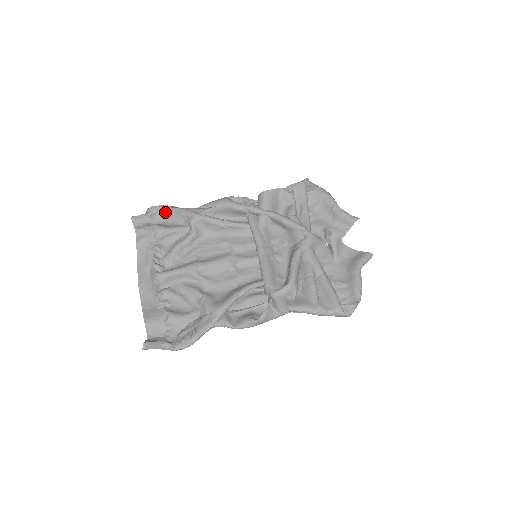
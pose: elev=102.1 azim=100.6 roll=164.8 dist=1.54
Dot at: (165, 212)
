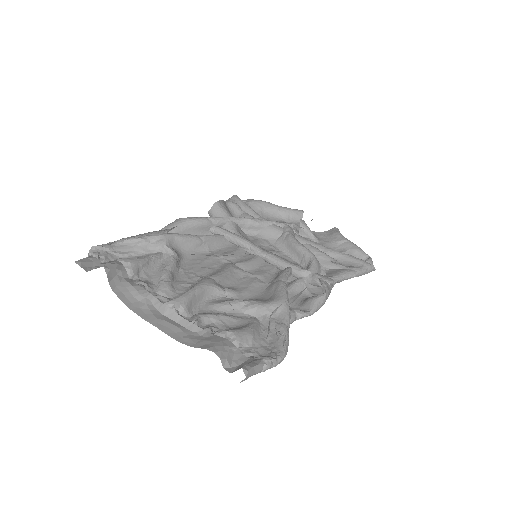
Dot at: (115, 249)
